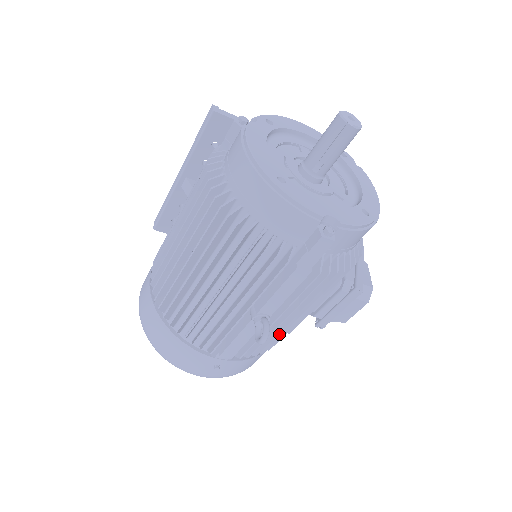
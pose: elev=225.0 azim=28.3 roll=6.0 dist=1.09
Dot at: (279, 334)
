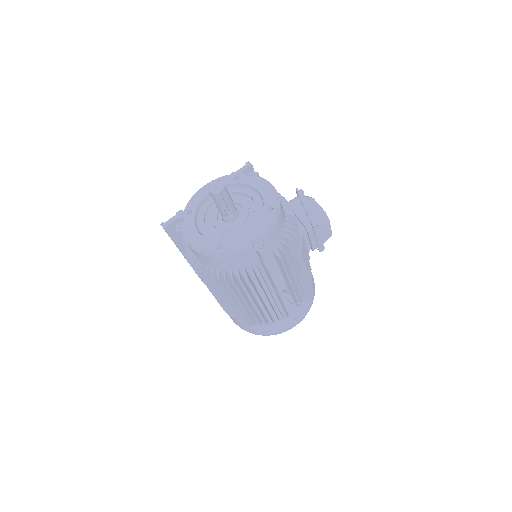
Dot at: (304, 280)
